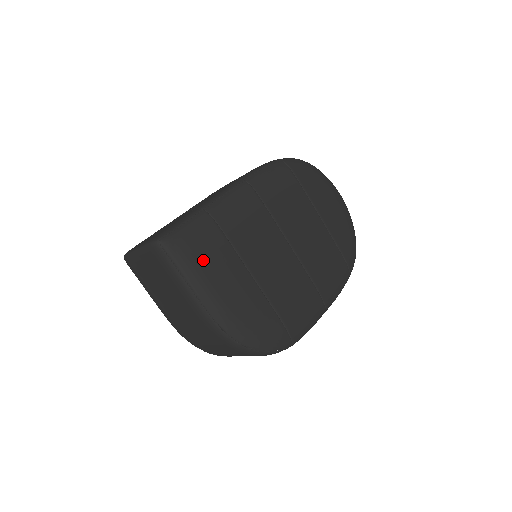
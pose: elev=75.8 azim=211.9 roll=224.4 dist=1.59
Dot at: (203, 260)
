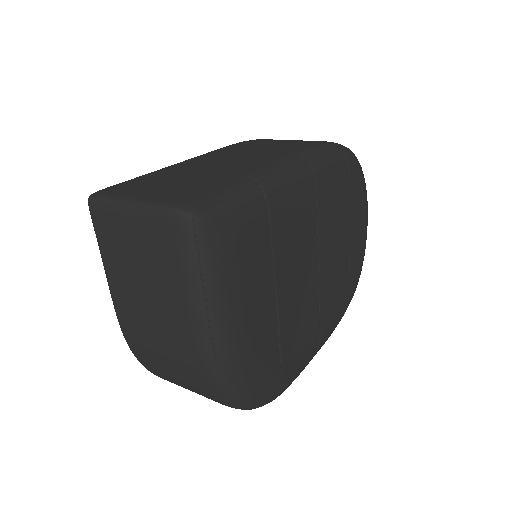
Dot at: (238, 265)
